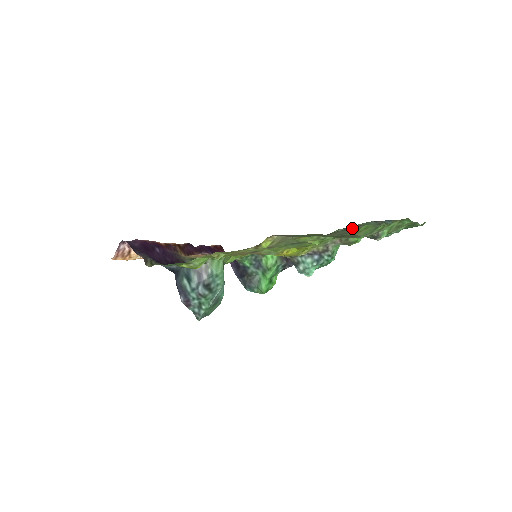
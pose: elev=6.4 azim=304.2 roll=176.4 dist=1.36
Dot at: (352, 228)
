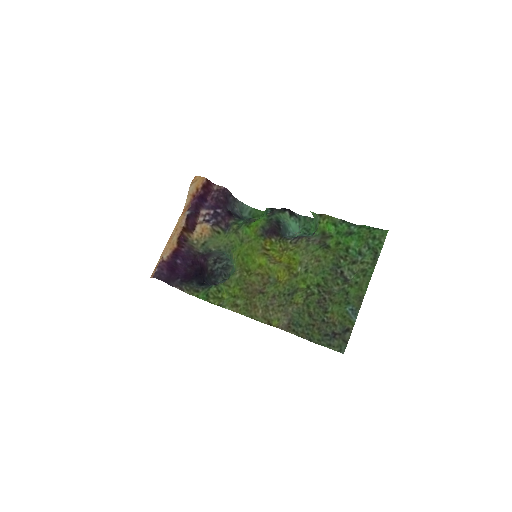
Dot at: (331, 334)
